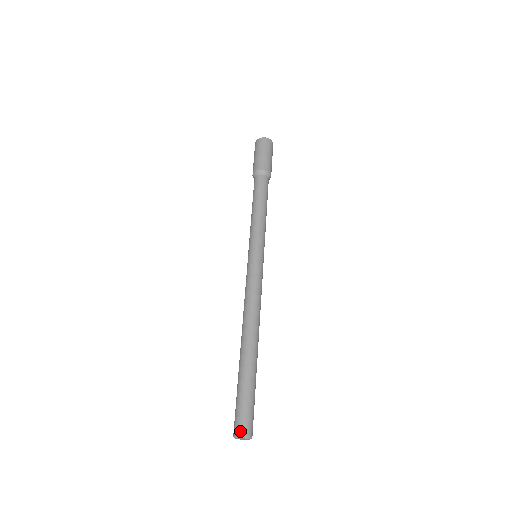
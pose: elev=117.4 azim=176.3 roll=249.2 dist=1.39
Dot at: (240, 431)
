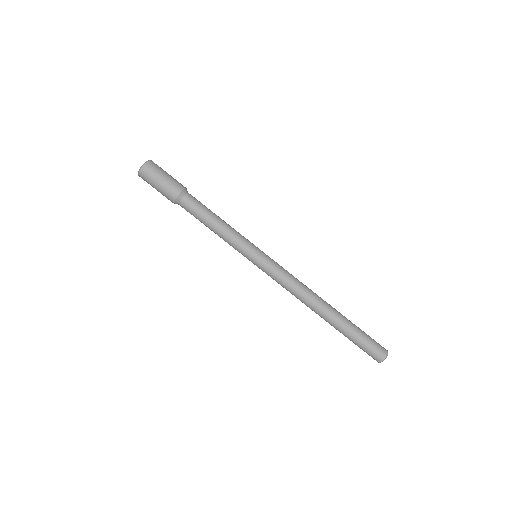
Dot at: (385, 353)
